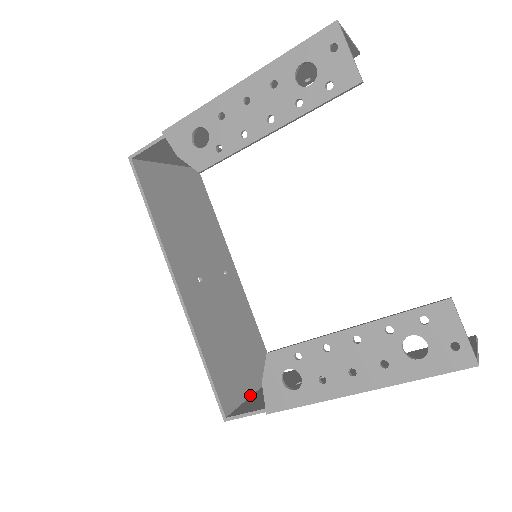
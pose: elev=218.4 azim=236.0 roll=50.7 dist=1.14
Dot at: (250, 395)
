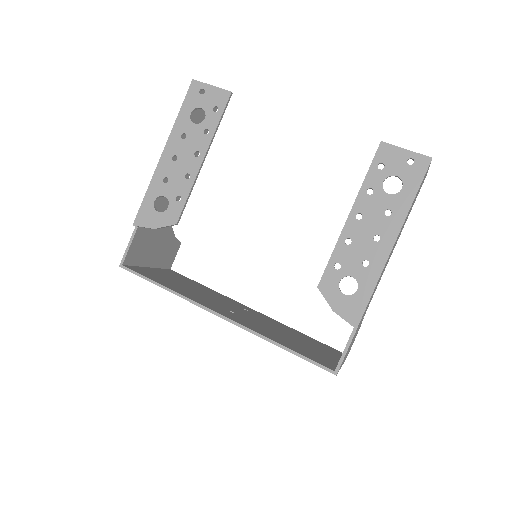
Dot at: occluded
